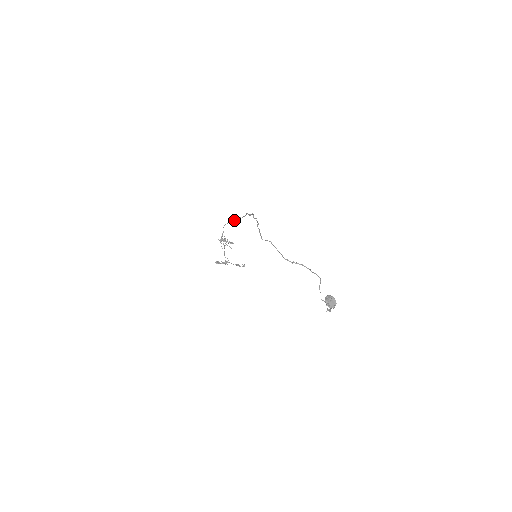
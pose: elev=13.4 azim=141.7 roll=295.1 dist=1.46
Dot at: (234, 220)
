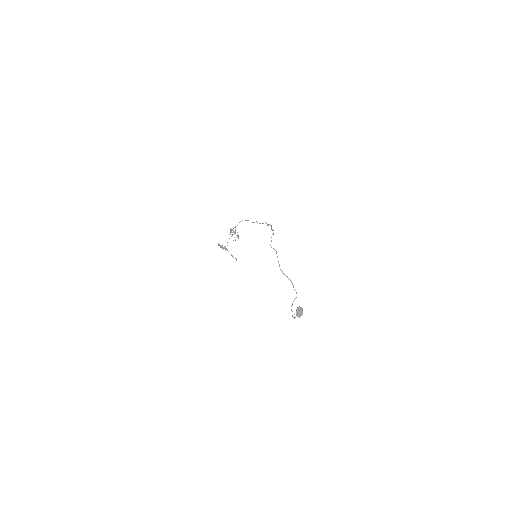
Dot at: occluded
